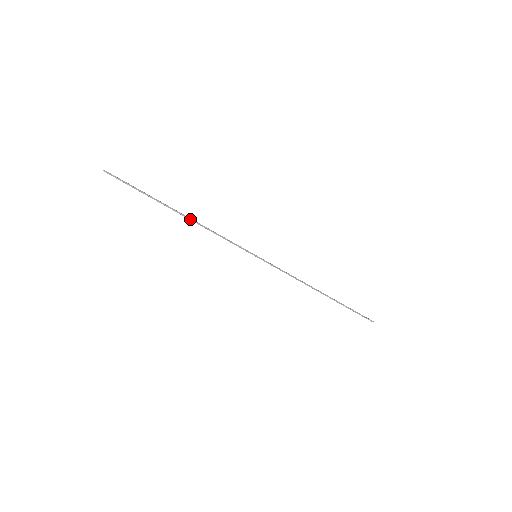
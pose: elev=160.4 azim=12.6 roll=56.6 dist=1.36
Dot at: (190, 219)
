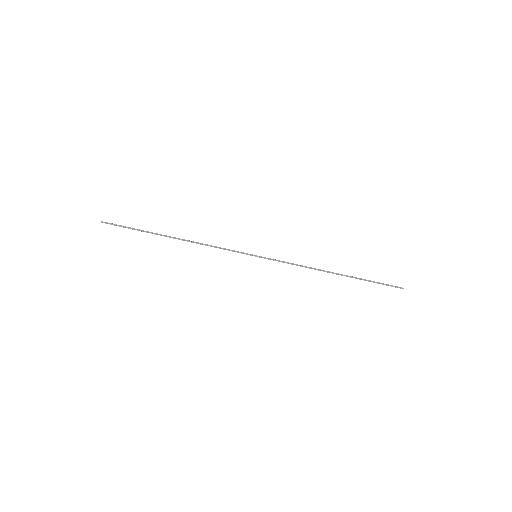
Dot at: (185, 240)
